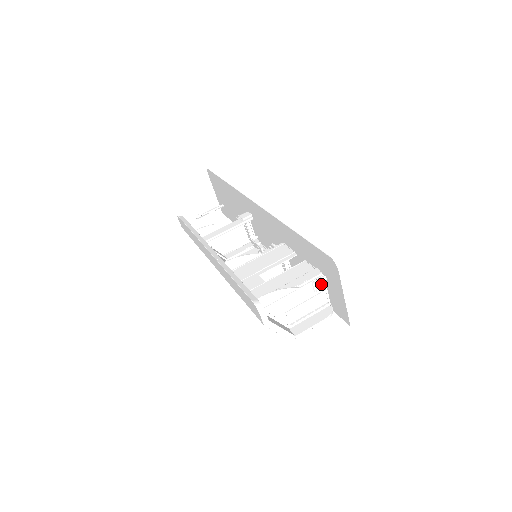
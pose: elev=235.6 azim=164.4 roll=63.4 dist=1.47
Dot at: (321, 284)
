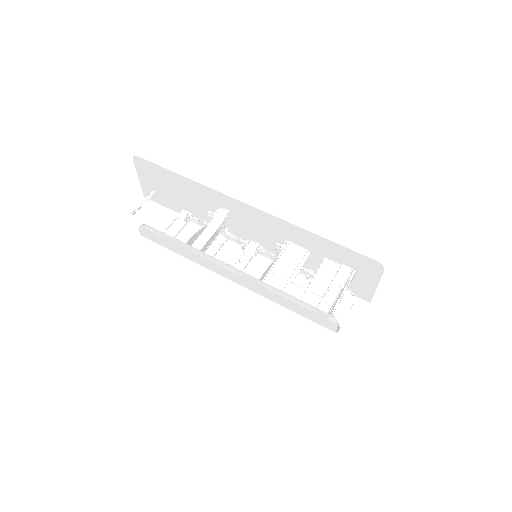
Dot at: (352, 278)
